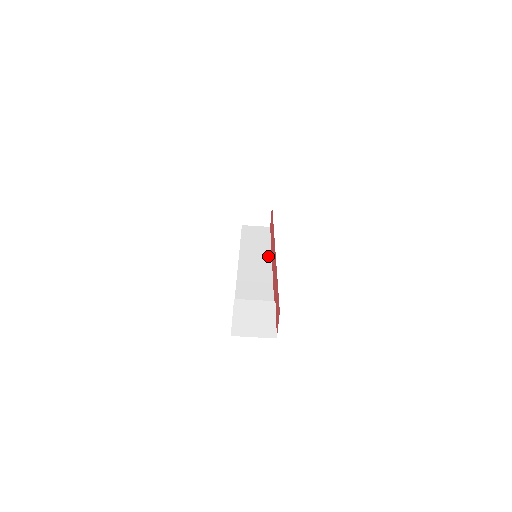
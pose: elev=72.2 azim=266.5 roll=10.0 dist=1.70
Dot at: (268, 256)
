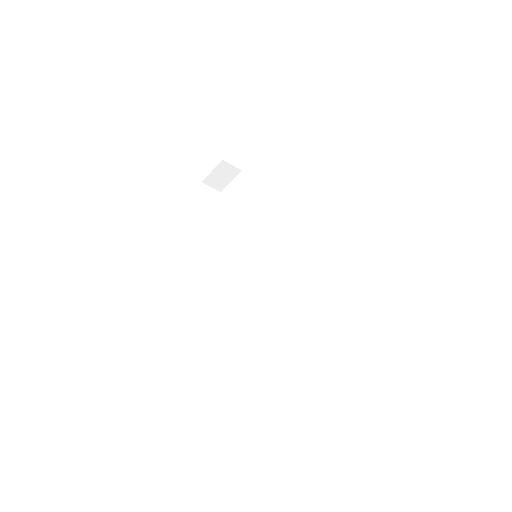
Dot at: (264, 227)
